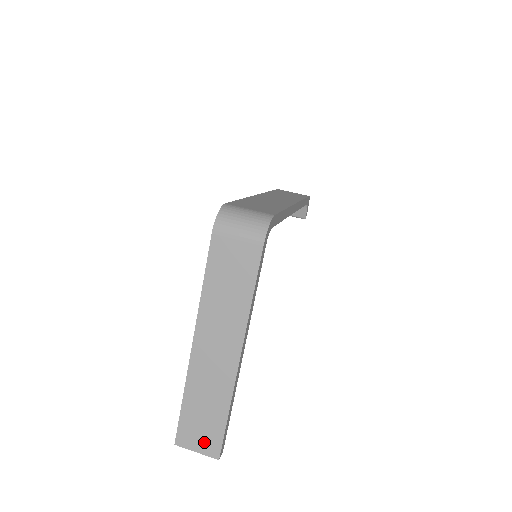
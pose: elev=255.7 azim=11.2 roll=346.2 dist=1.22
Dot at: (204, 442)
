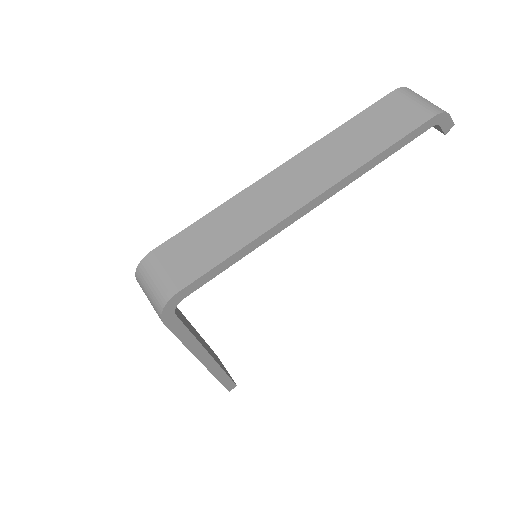
Dot at: occluded
